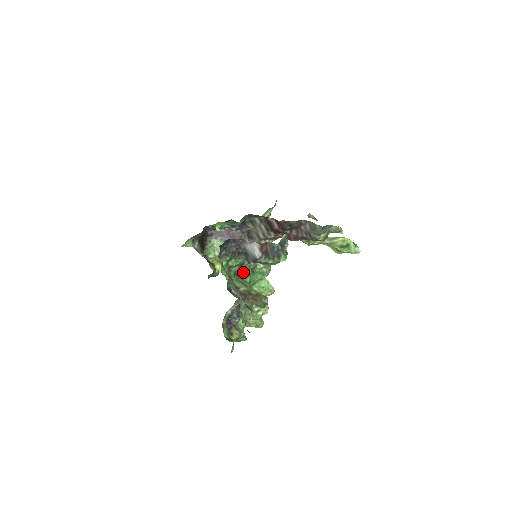
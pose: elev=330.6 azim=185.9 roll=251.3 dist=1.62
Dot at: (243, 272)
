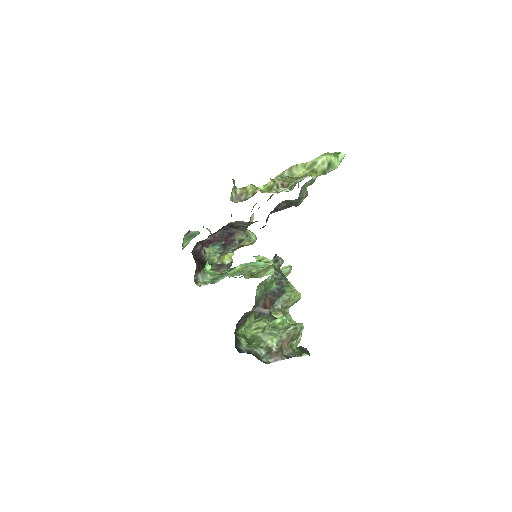
Dot at: occluded
